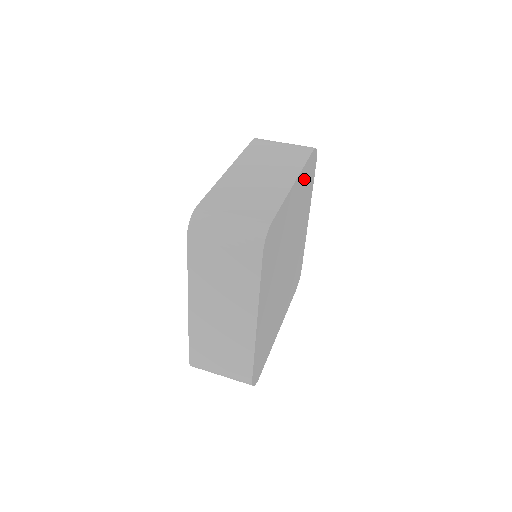
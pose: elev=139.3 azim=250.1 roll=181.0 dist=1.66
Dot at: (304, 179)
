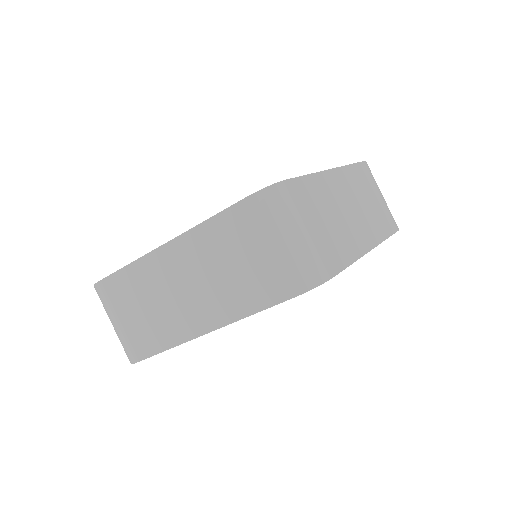
Dot at: occluded
